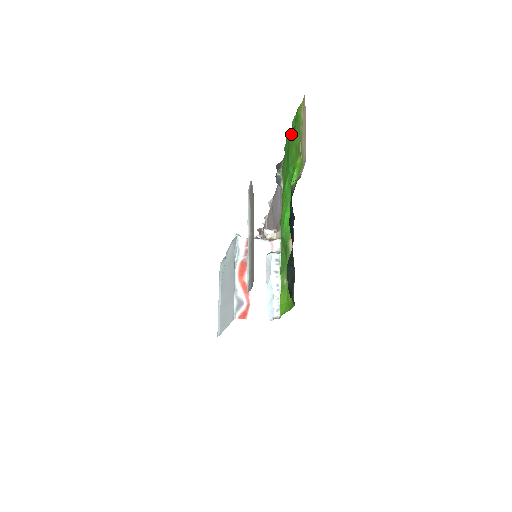
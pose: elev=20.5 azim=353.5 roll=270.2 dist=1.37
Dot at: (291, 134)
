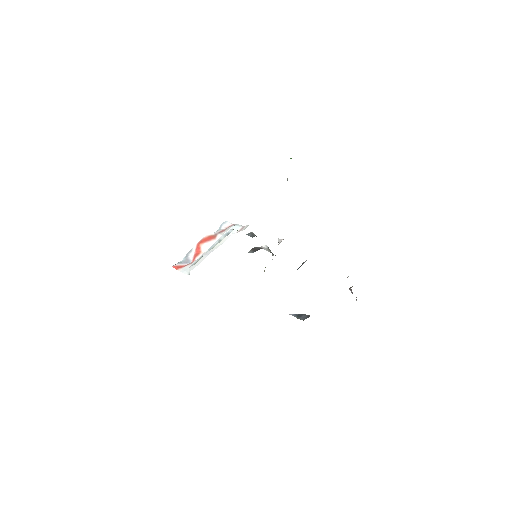
Dot at: occluded
